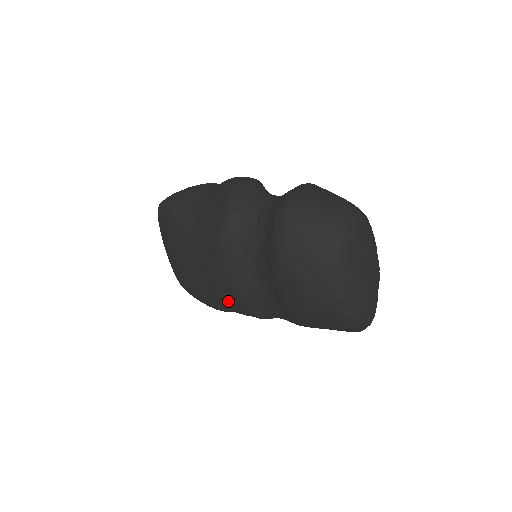
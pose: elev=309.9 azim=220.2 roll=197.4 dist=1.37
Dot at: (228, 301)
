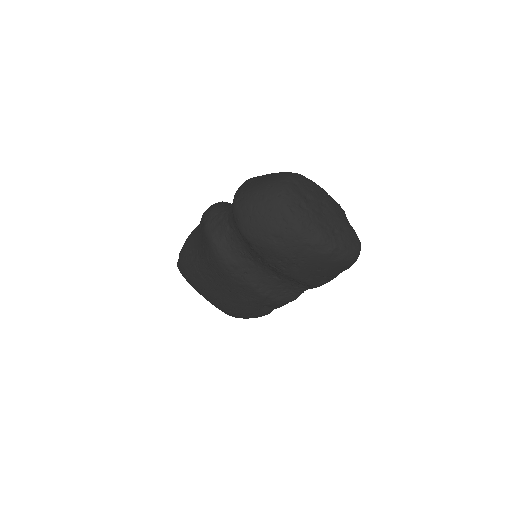
Dot at: (257, 302)
